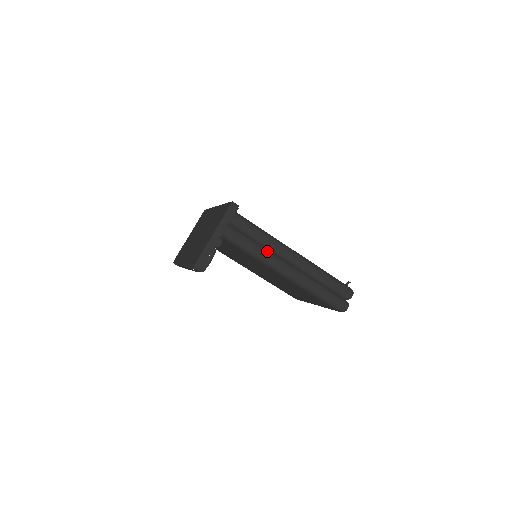
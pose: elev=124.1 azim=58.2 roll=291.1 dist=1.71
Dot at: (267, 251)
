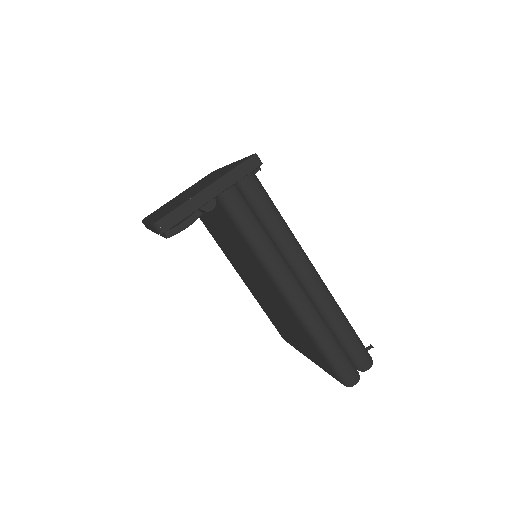
Dot at: (276, 249)
